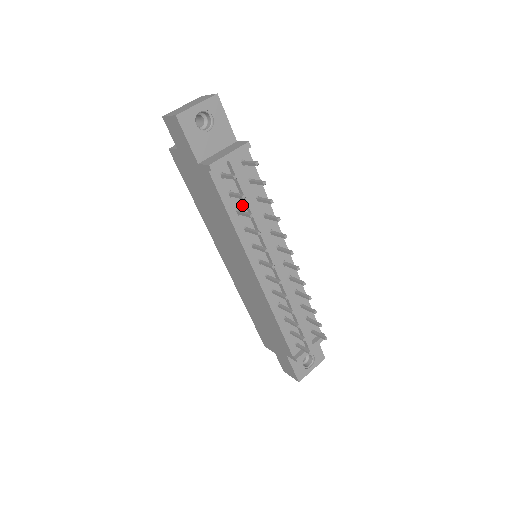
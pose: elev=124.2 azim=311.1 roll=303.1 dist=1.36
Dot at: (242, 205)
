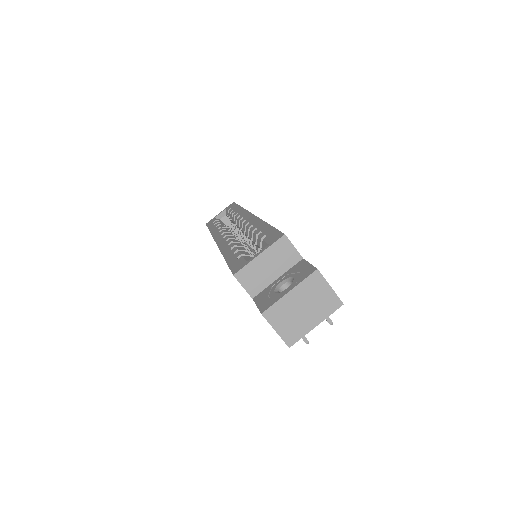
Dot at: occluded
